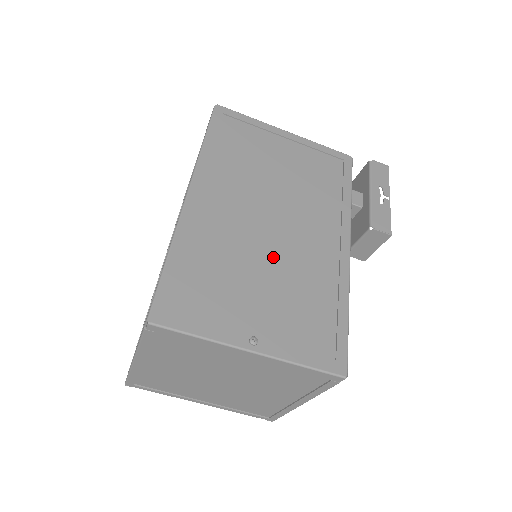
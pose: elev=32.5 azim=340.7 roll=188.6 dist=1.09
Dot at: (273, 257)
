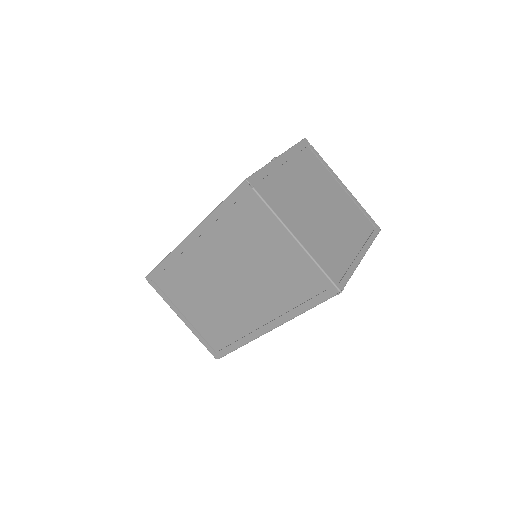
Dot at: occluded
